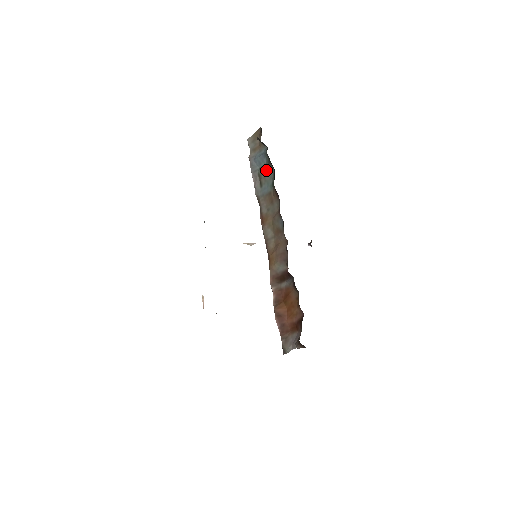
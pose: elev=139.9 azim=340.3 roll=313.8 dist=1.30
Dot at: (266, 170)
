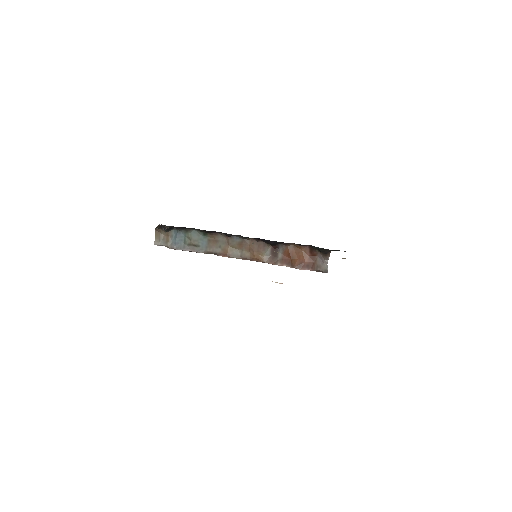
Dot at: (190, 237)
